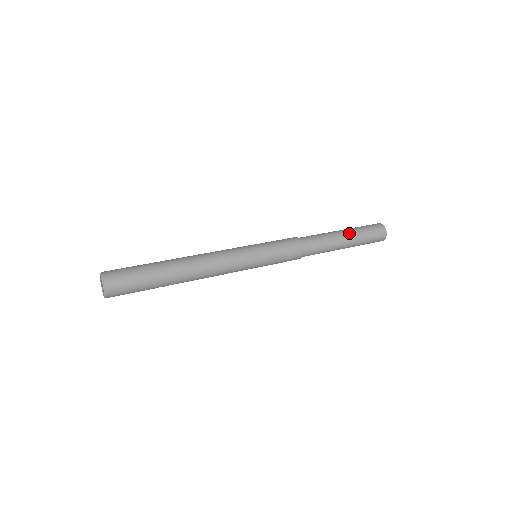
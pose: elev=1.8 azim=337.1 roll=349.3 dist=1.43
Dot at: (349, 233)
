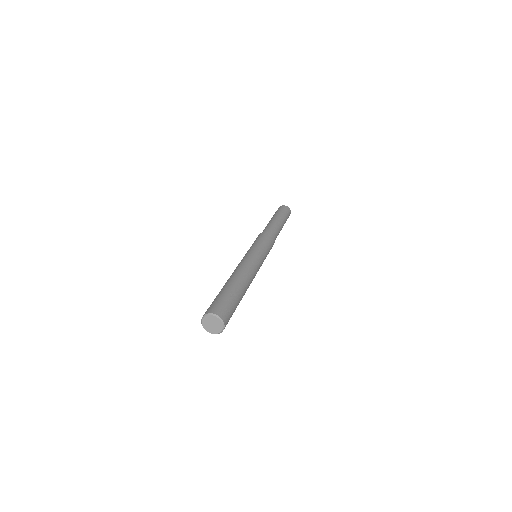
Dot at: (283, 221)
